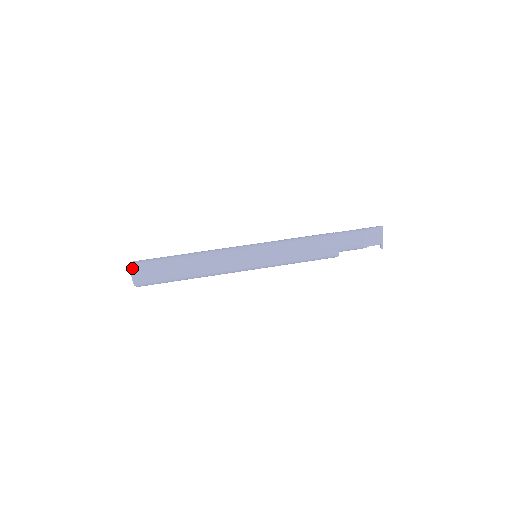
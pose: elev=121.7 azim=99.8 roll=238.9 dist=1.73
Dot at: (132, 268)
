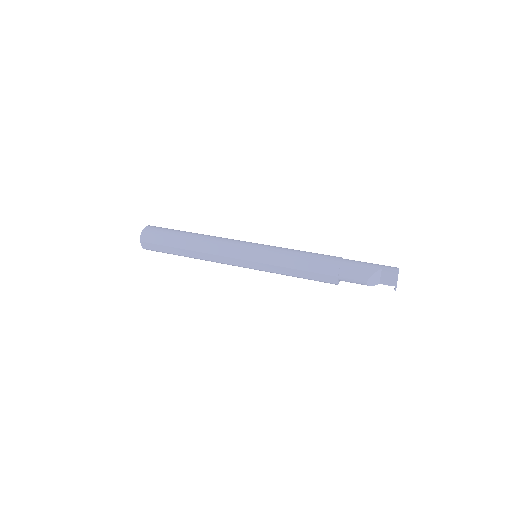
Dot at: (141, 234)
